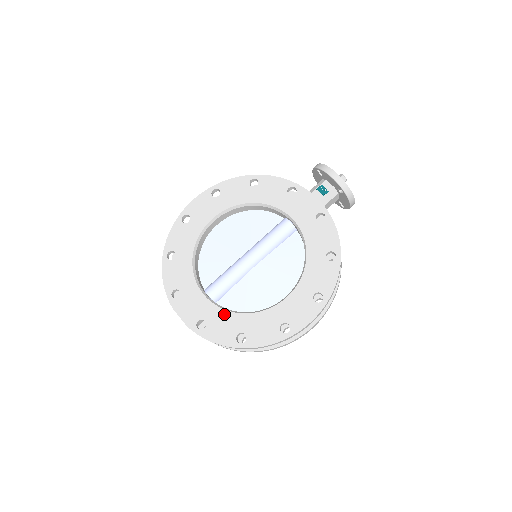
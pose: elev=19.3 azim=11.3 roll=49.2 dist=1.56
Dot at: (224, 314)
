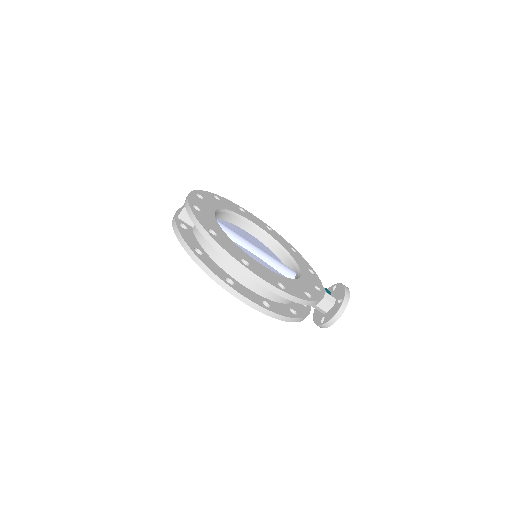
Dot at: (216, 223)
